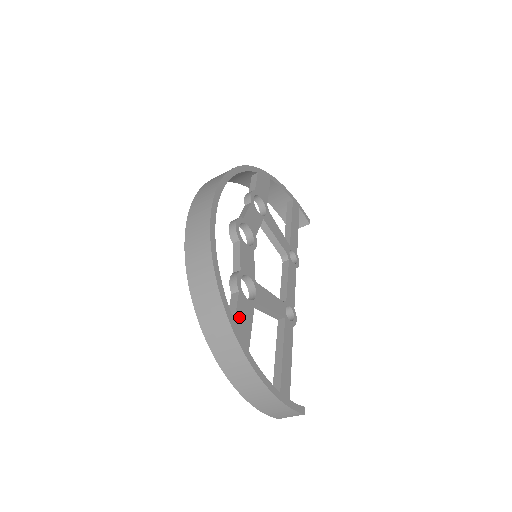
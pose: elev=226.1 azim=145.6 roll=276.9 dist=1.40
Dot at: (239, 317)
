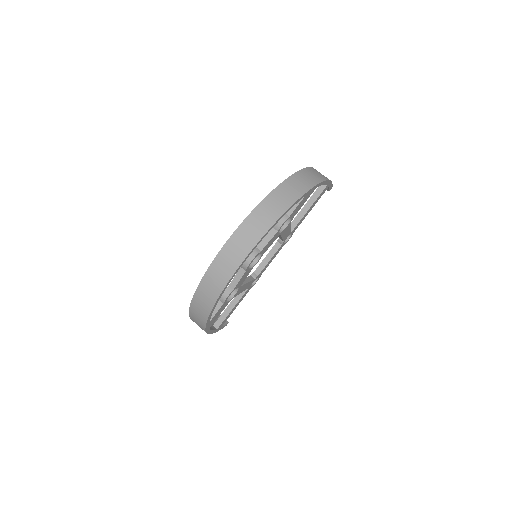
Dot at: (214, 317)
